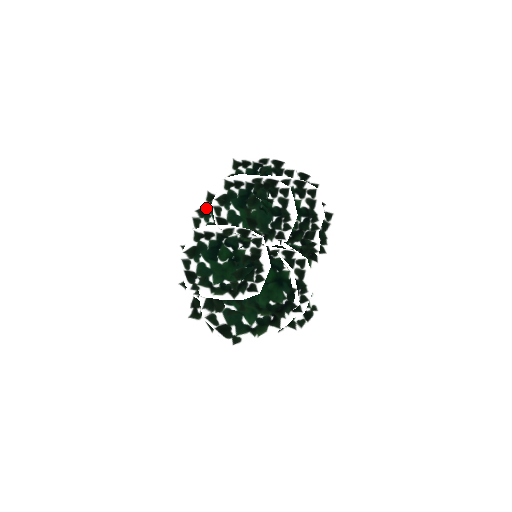
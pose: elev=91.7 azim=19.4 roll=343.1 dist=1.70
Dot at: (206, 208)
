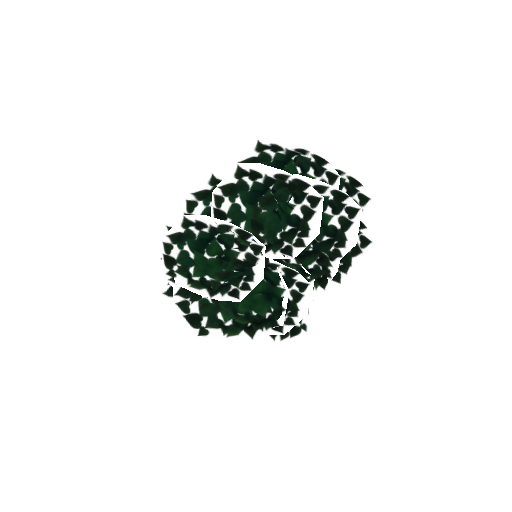
Dot at: (207, 191)
